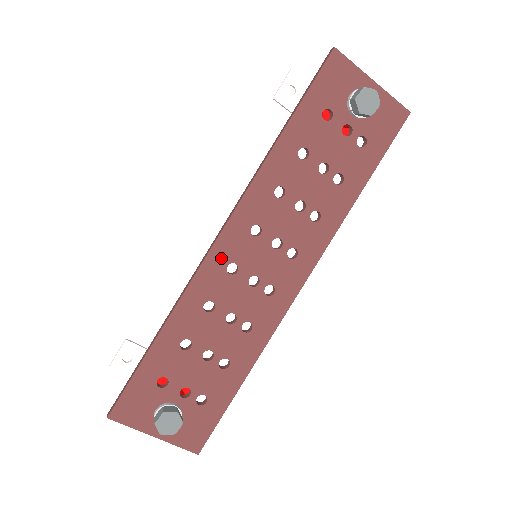
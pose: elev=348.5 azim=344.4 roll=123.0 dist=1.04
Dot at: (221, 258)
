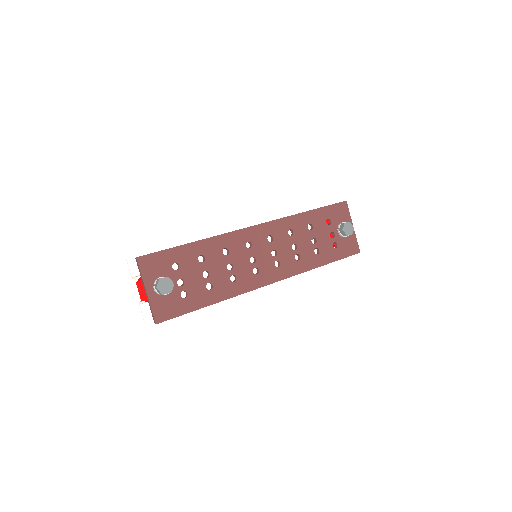
Dot at: (248, 236)
